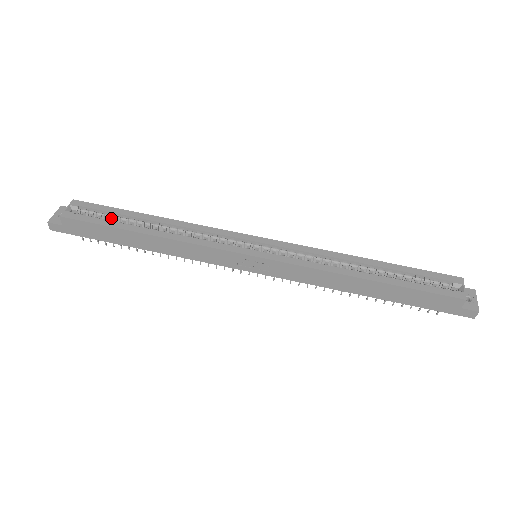
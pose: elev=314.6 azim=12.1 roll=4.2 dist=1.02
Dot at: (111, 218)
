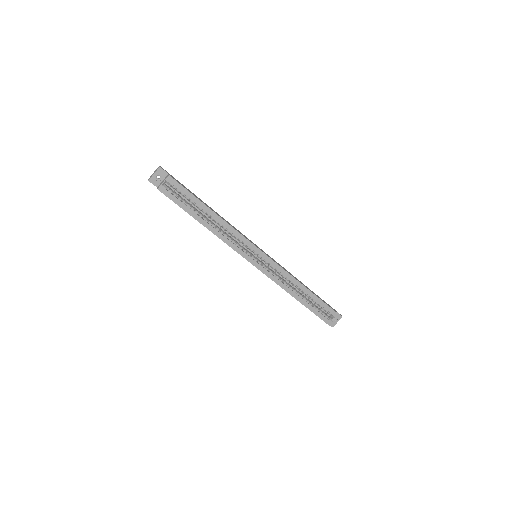
Dot at: (188, 199)
